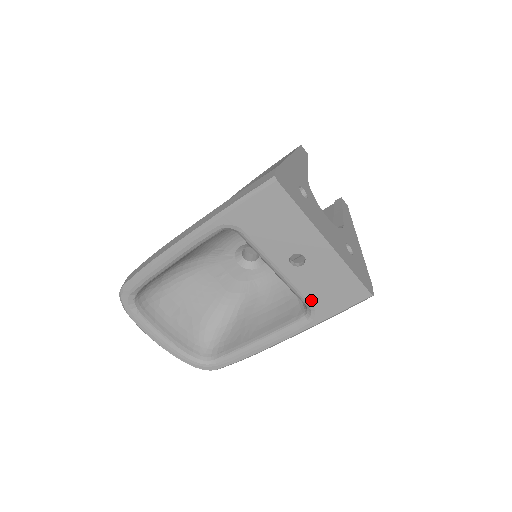
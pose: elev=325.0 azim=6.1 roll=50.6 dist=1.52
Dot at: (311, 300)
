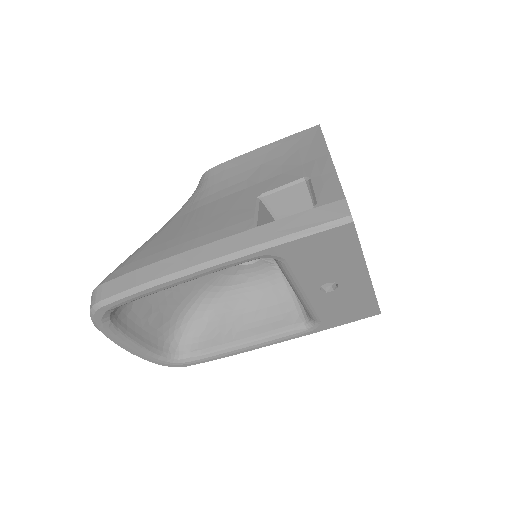
Dot at: (321, 316)
